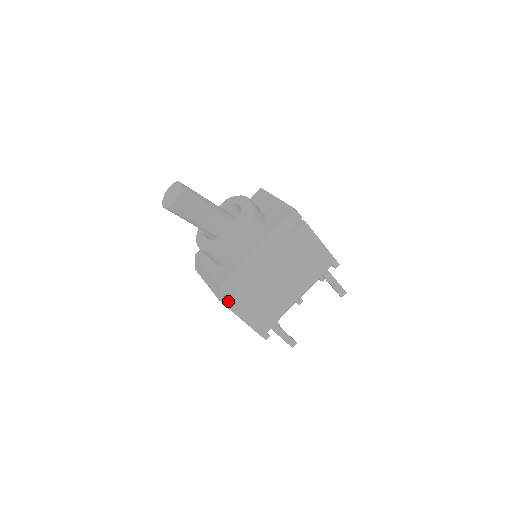
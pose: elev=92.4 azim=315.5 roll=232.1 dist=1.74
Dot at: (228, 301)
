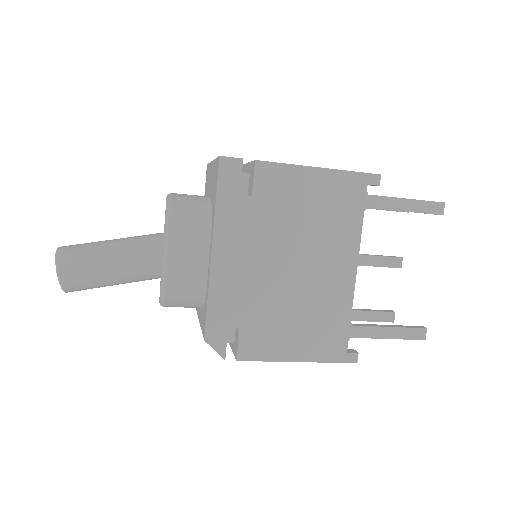
Dot at: (238, 352)
